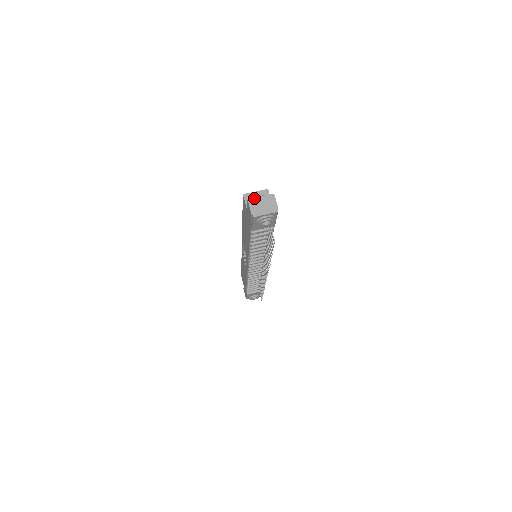
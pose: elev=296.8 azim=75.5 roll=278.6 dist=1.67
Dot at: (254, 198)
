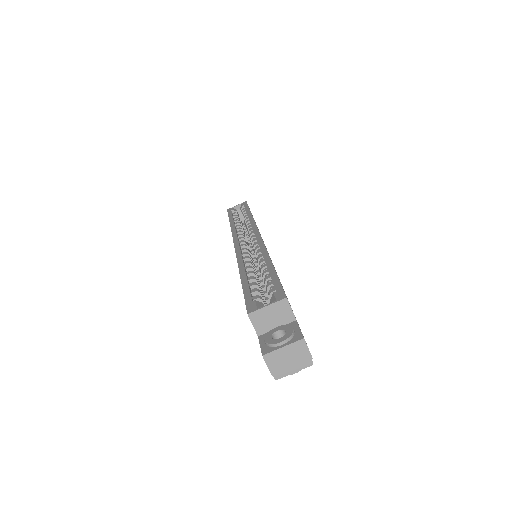
Dot at: (273, 352)
